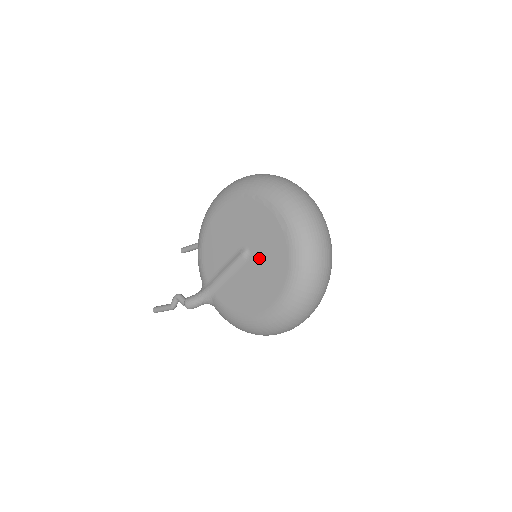
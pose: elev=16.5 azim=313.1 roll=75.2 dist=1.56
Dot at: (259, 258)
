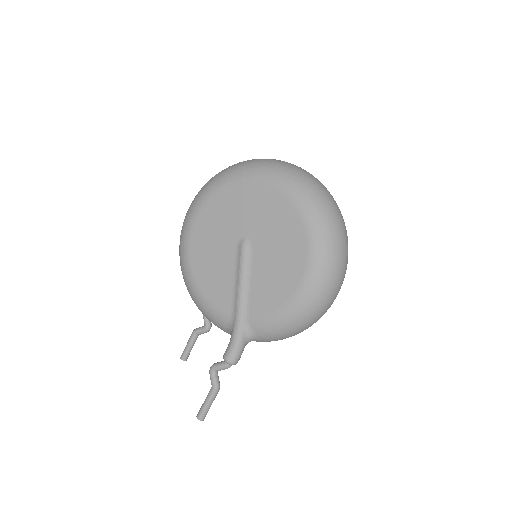
Dot at: (260, 231)
